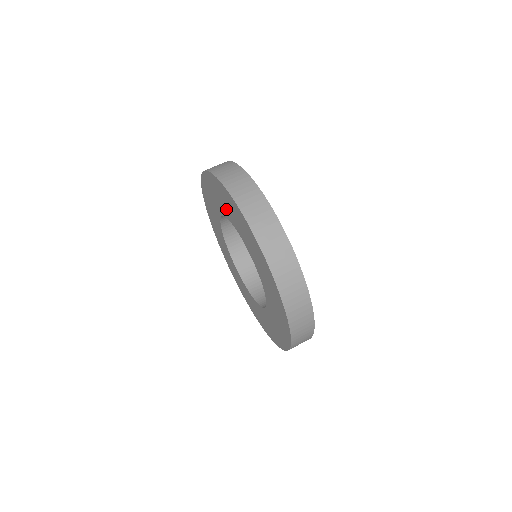
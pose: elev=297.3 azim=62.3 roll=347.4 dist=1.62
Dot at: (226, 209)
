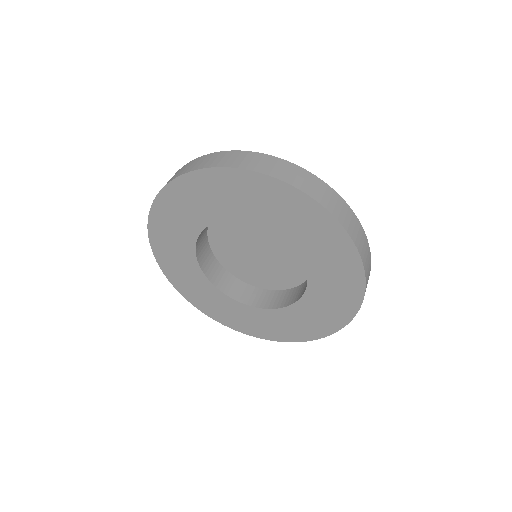
Dot at: (228, 205)
